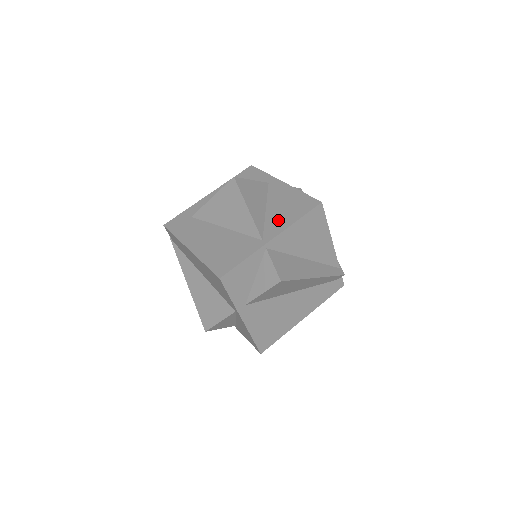
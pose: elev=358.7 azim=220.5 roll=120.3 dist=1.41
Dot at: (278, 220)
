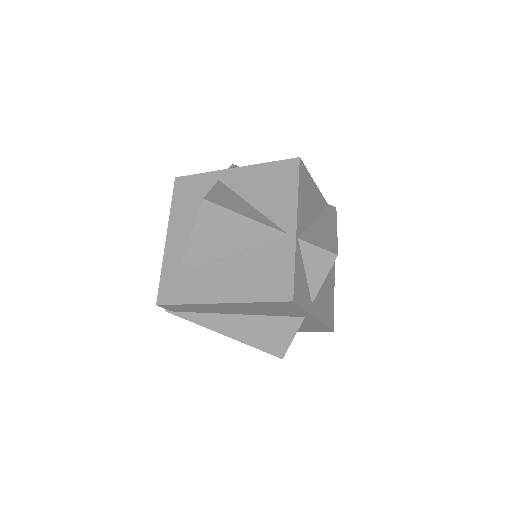
Dot at: (278, 205)
